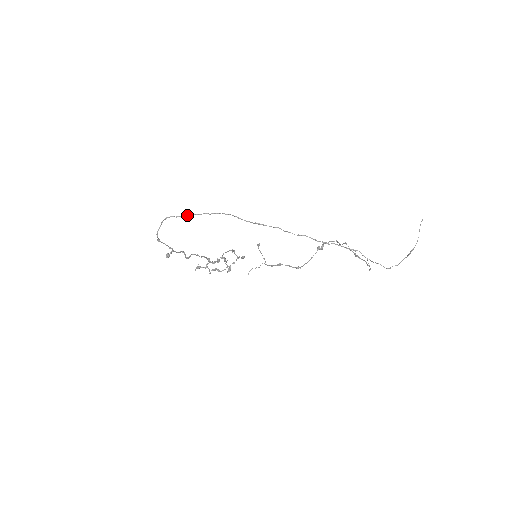
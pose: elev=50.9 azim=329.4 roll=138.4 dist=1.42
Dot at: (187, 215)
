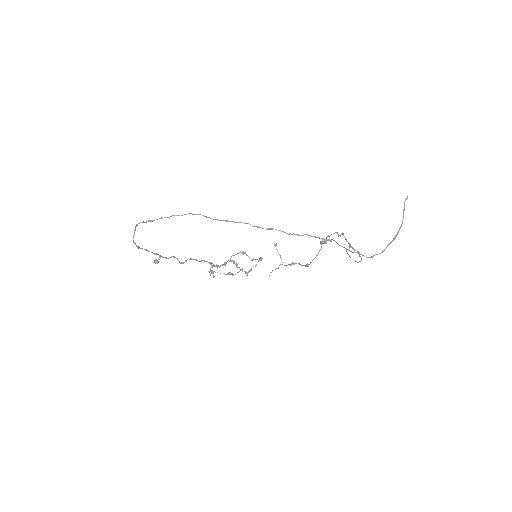
Dot at: (157, 219)
